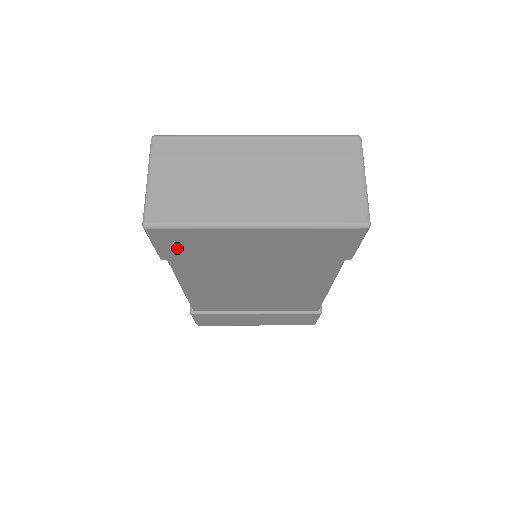
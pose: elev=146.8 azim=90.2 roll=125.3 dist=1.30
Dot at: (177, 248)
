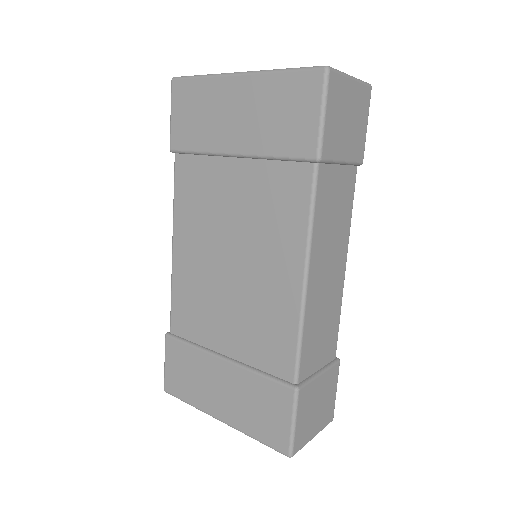
Dot at: (183, 121)
